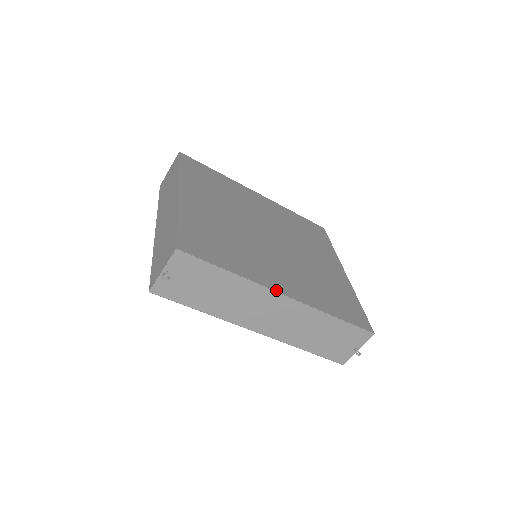
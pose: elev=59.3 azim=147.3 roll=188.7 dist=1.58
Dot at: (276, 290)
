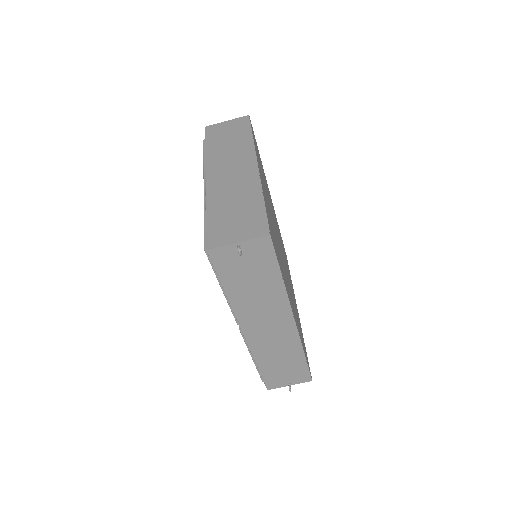
Dot at: occluded
